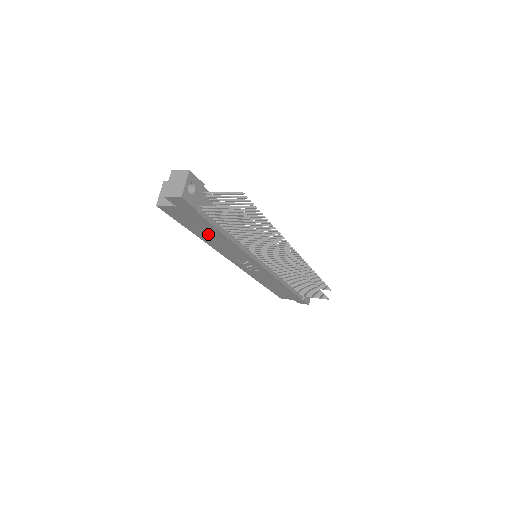
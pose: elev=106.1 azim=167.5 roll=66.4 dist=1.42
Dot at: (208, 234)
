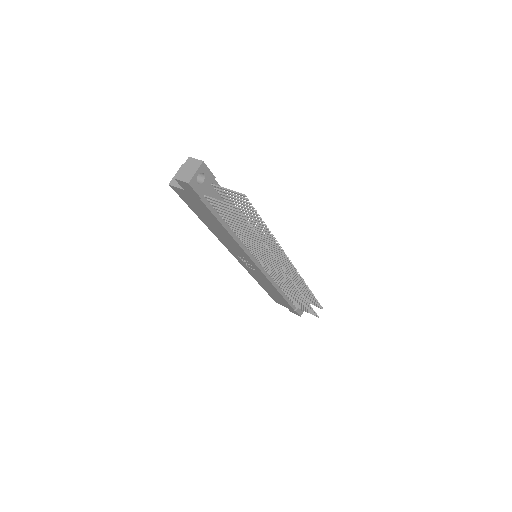
Dot at: (212, 223)
